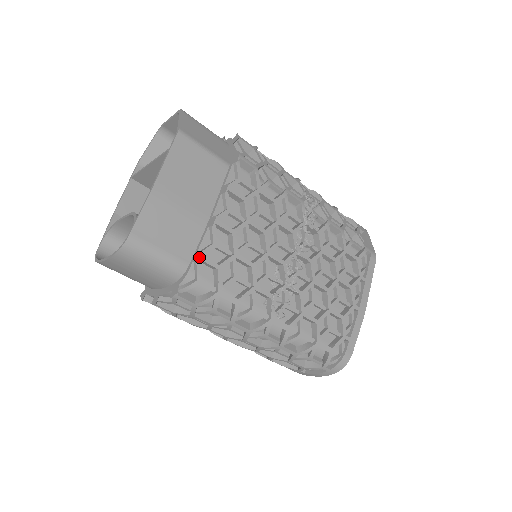
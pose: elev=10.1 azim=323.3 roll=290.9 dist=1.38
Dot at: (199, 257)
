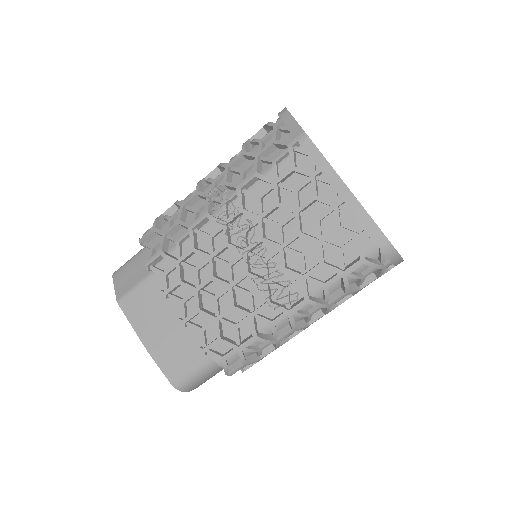
Dot at: (203, 352)
